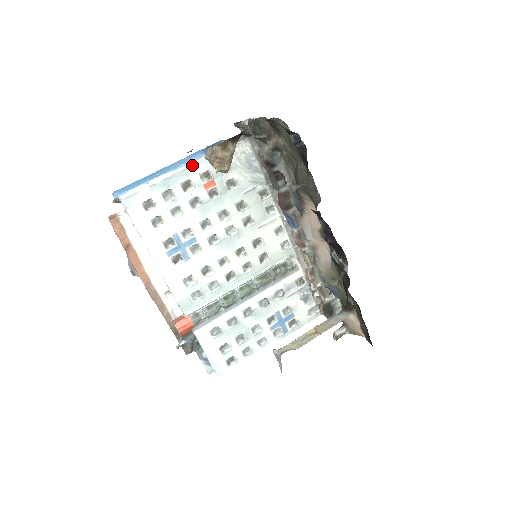
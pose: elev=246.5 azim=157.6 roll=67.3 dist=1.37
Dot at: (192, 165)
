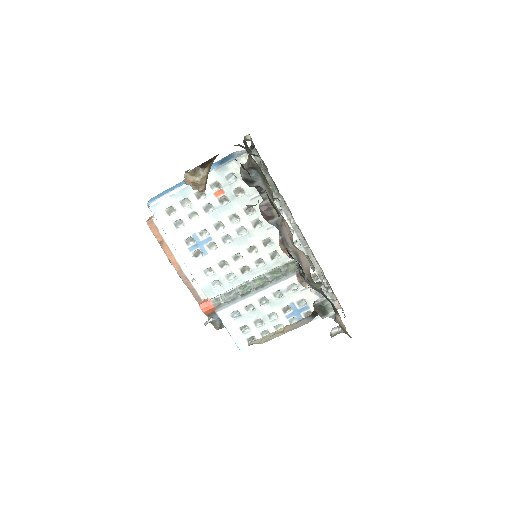
Dot at: occluded
